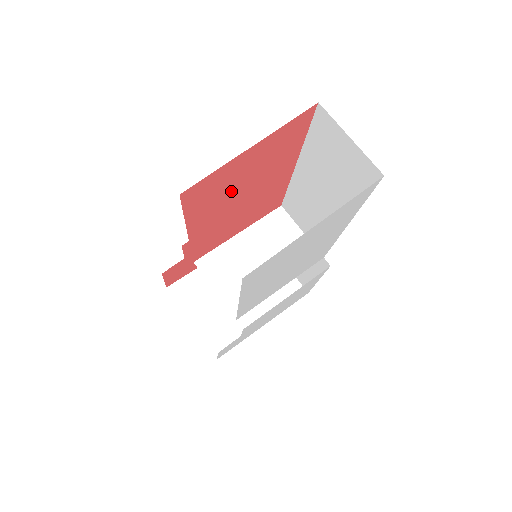
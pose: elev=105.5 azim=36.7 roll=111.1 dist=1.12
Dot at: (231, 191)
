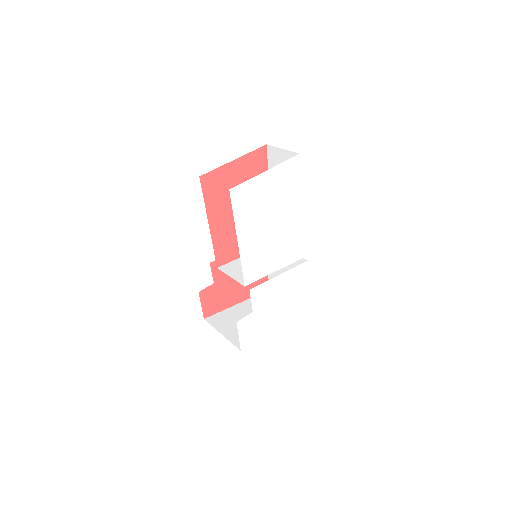
Dot at: occluded
